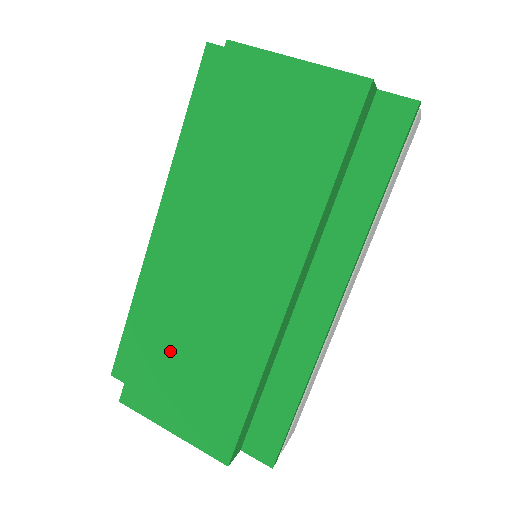
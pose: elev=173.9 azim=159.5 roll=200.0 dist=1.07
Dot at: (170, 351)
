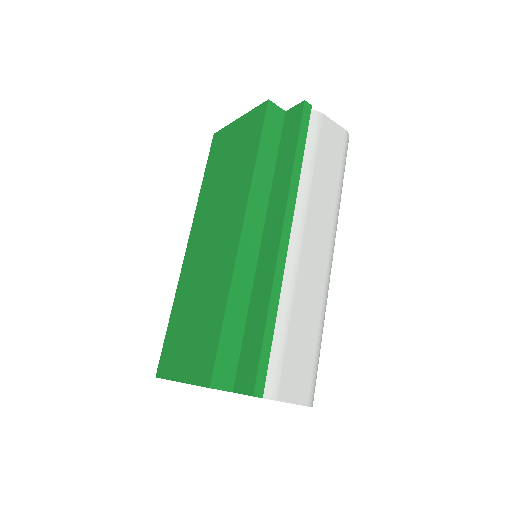
Dot at: (183, 317)
